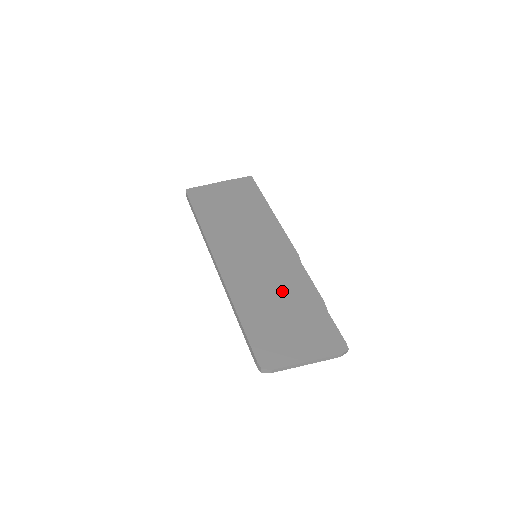
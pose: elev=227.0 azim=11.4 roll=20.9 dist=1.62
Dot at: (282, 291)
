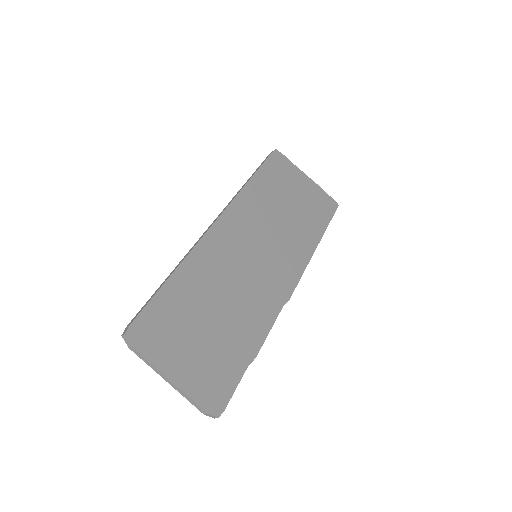
Dot at: (235, 304)
